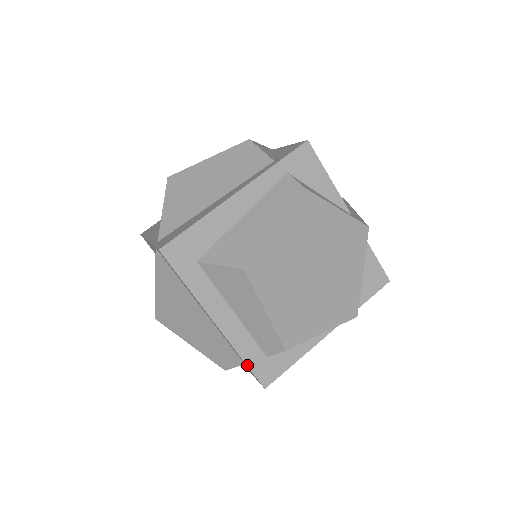
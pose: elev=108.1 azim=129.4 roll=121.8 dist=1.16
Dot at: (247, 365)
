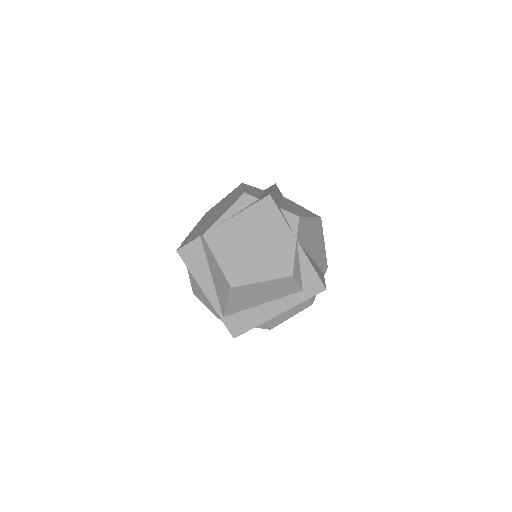
Dot at: occluded
